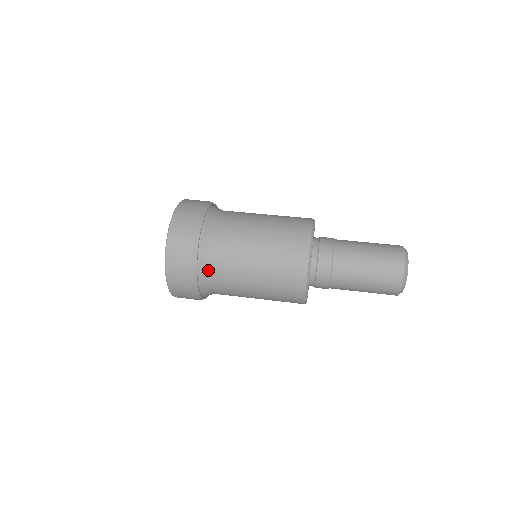
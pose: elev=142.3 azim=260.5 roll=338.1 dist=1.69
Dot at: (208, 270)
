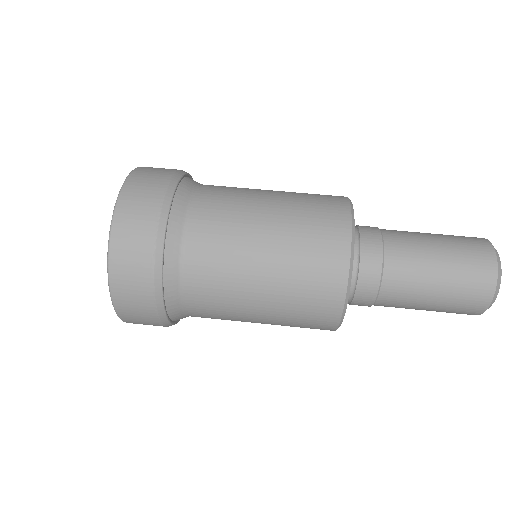
Dot at: occluded
